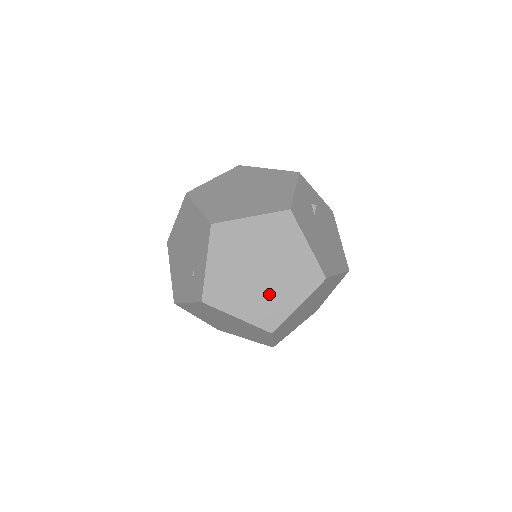
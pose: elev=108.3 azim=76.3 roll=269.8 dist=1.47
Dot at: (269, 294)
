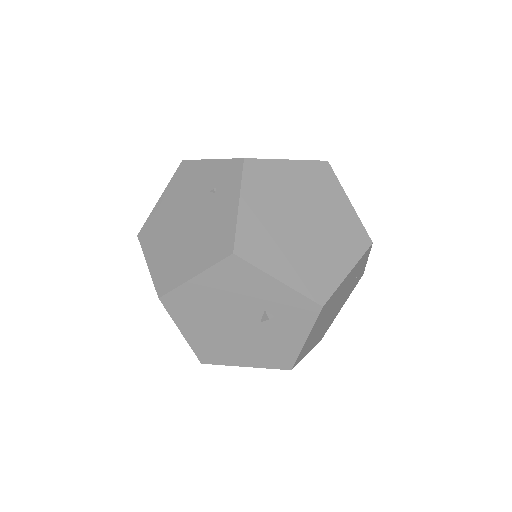
Dot at: occluded
